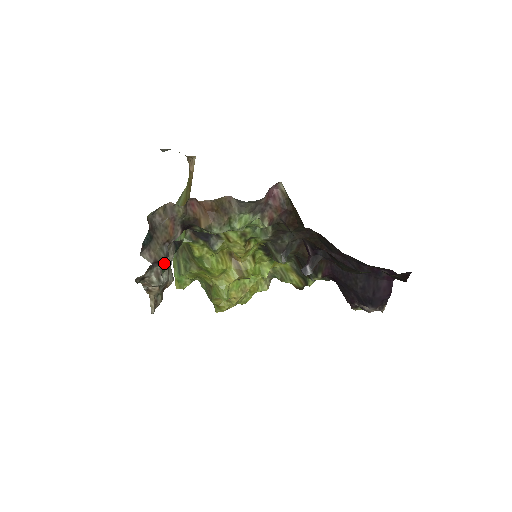
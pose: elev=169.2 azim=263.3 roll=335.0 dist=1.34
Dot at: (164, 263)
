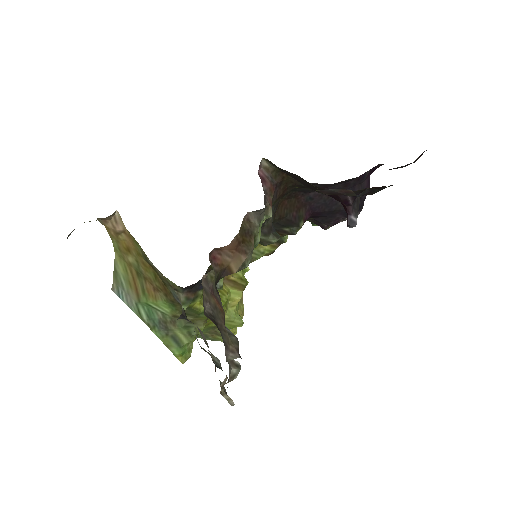
Dot at: occluded
